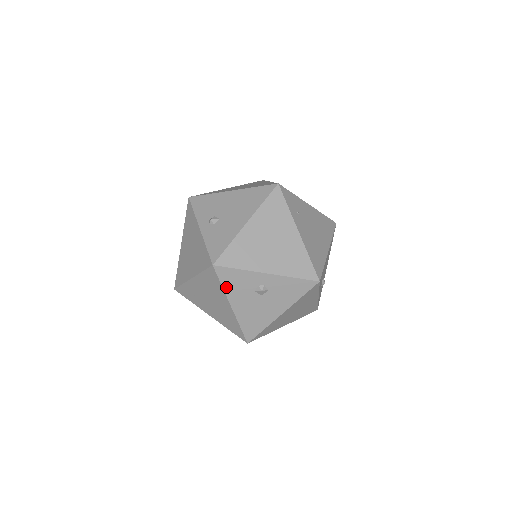
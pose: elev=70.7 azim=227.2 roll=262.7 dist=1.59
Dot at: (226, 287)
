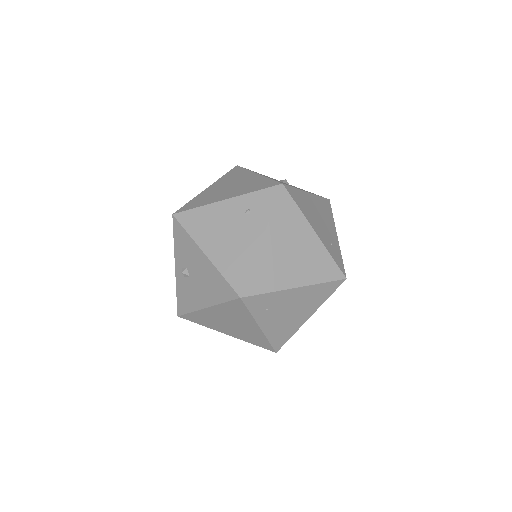
Dot at: occluded
